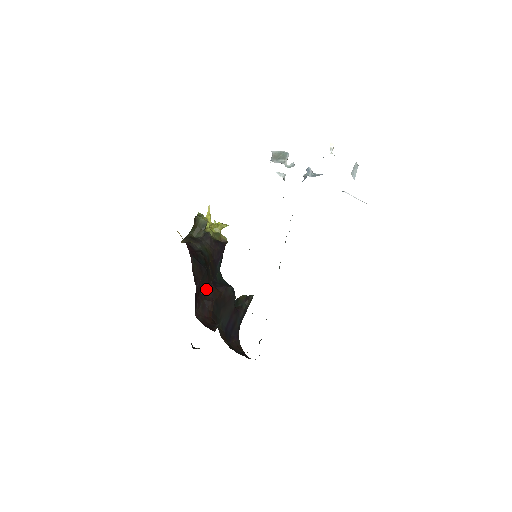
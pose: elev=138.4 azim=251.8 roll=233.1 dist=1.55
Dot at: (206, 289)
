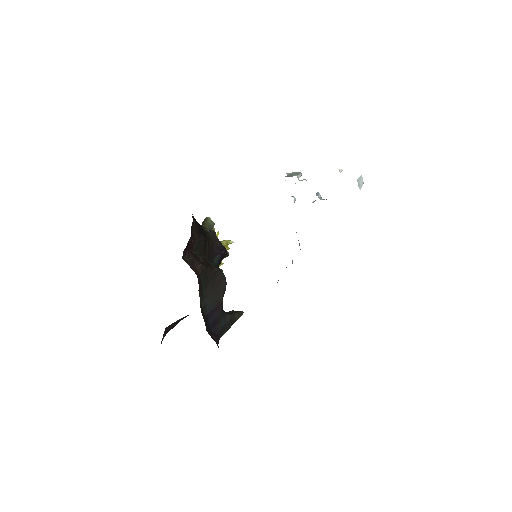
Dot at: (199, 256)
